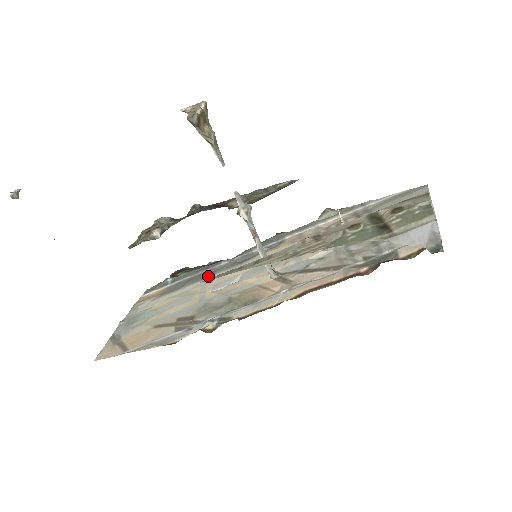
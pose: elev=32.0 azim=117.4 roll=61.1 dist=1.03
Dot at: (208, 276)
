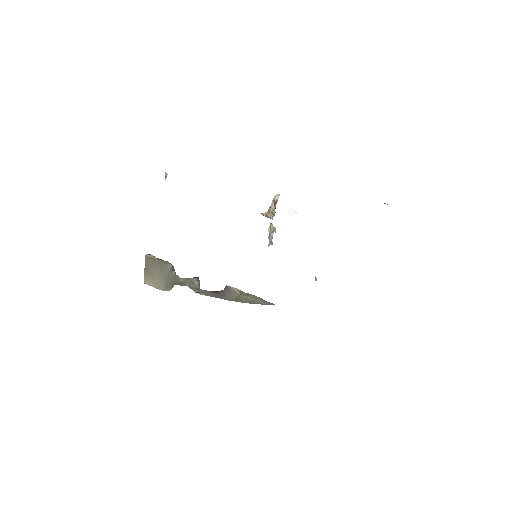
Dot at: occluded
